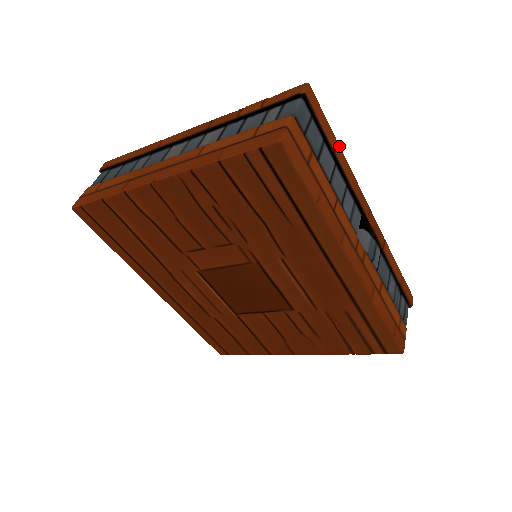
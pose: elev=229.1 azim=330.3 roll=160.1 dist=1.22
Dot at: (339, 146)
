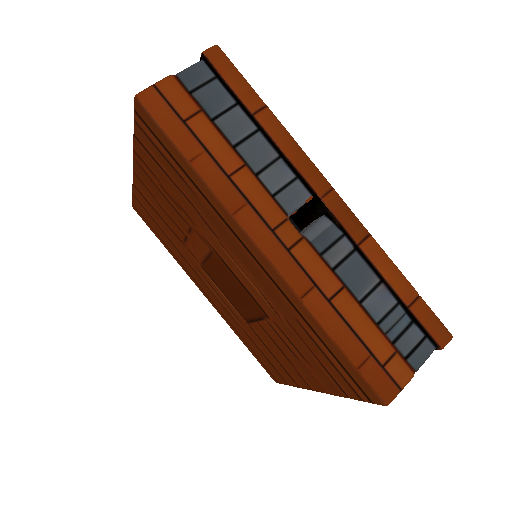
Dot at: (268, 110)
